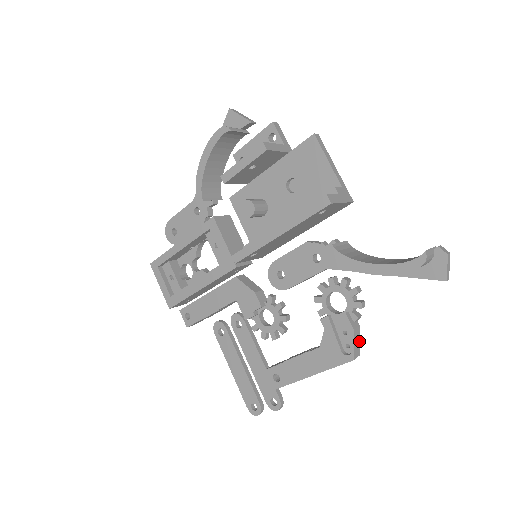
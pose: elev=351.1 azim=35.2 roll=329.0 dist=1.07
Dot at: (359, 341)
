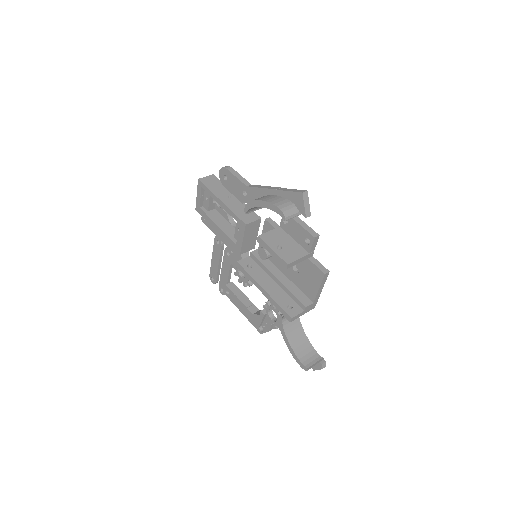
Dot at: occluded
